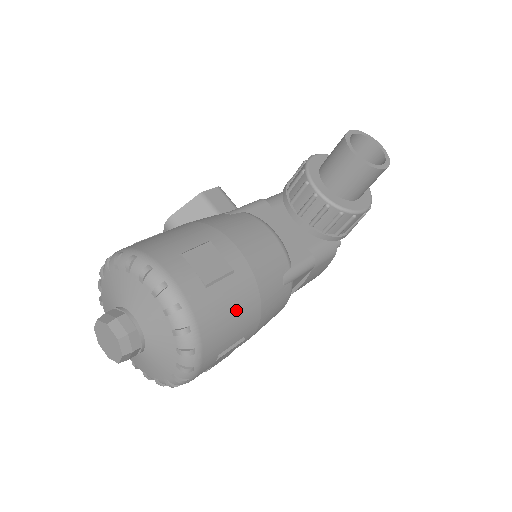
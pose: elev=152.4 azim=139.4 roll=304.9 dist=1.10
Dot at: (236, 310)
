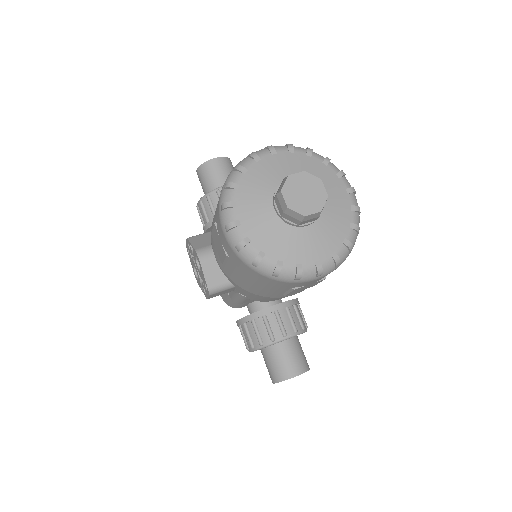
Dot at: occluded
